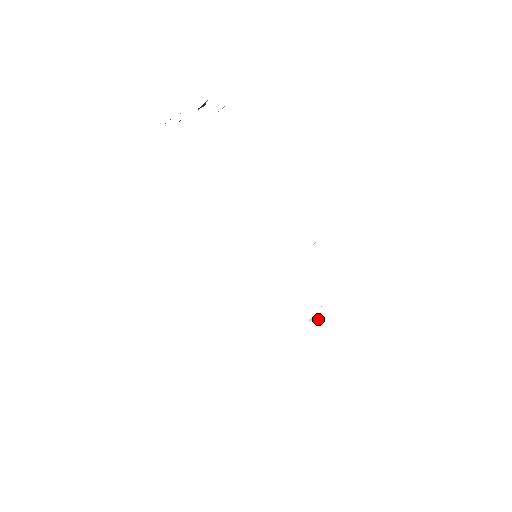
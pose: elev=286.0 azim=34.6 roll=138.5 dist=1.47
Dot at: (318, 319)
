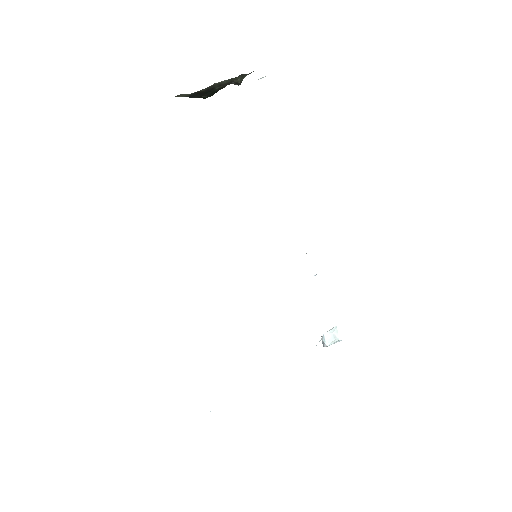
Dot at: (332, 338)
